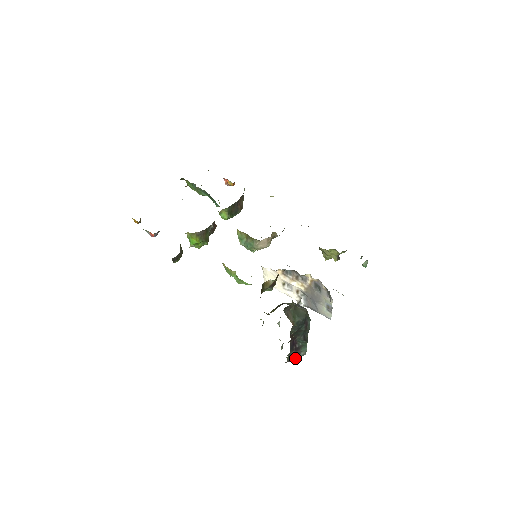
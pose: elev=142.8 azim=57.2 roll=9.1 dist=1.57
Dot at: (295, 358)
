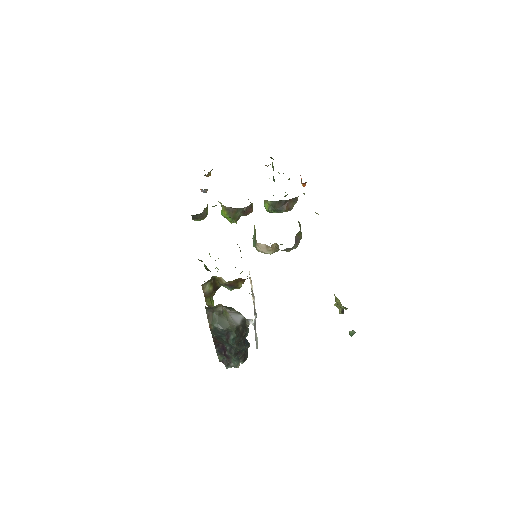
Dot at: (226, 363)
